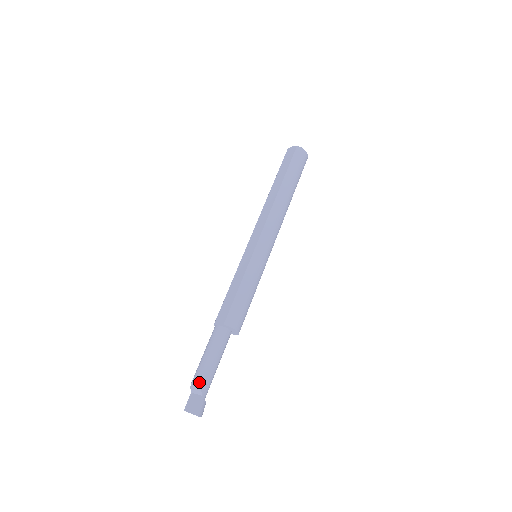
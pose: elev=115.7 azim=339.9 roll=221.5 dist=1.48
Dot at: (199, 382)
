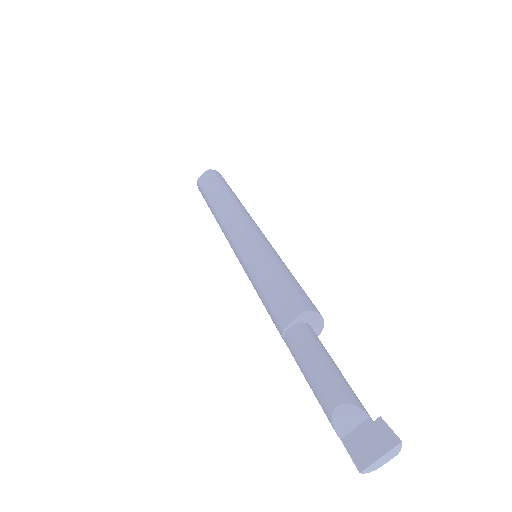
Dot at: (346, 399)
